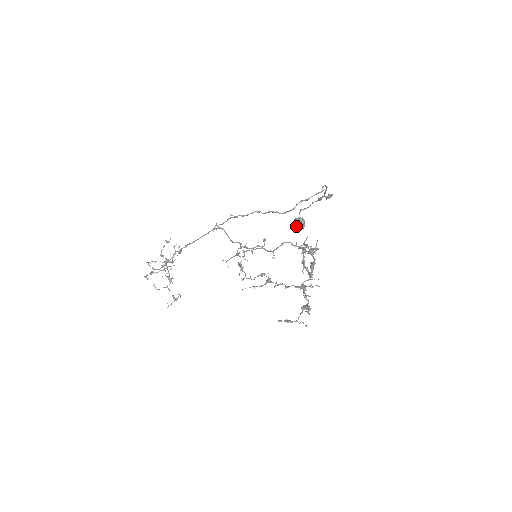
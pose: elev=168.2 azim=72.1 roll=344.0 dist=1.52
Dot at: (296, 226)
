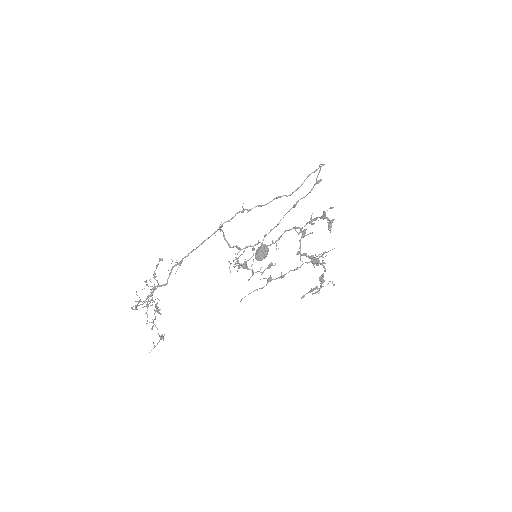
Dot at: (262, 252)
